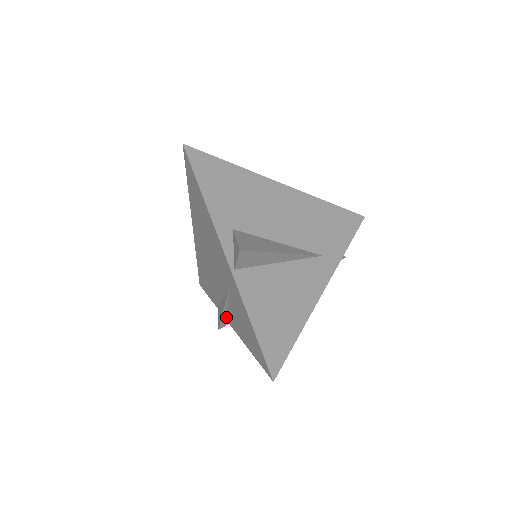
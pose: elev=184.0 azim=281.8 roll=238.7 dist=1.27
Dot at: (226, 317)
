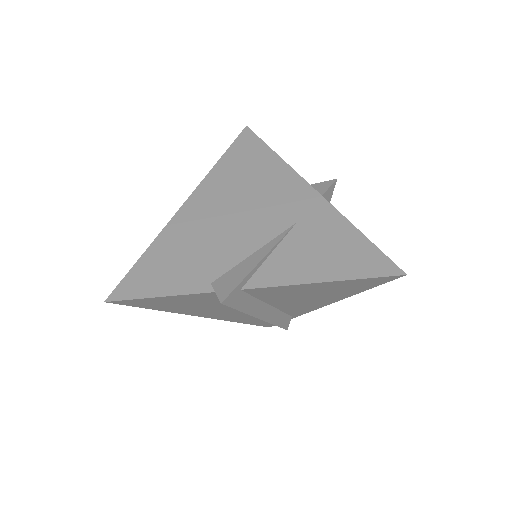
Dot at: (246, 282)
